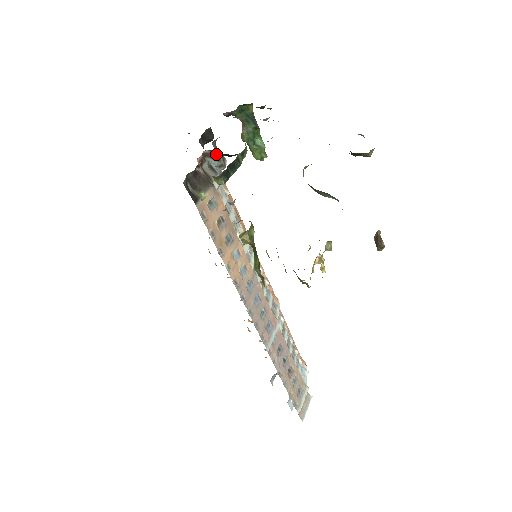
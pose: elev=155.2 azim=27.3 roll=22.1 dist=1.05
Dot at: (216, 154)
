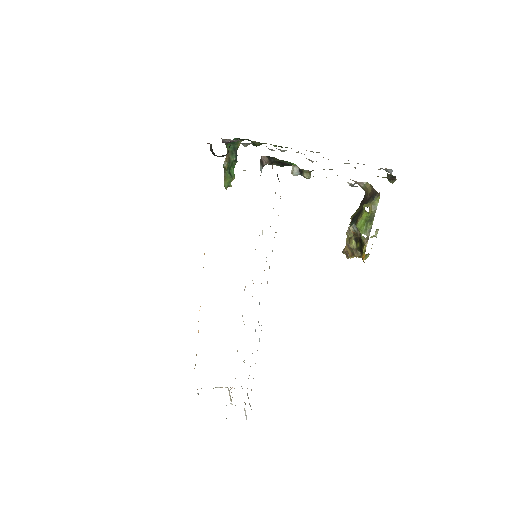
Dot at: (269, 161)
